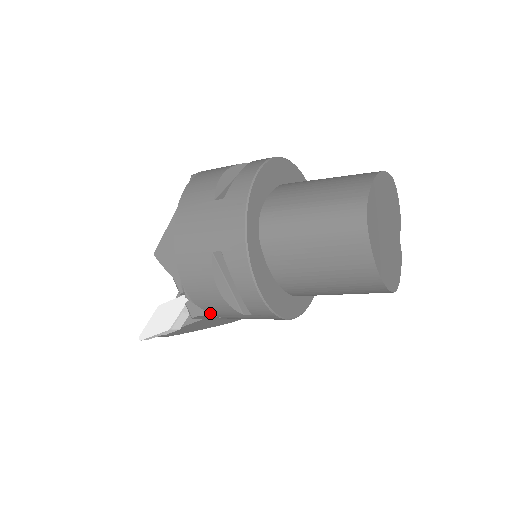
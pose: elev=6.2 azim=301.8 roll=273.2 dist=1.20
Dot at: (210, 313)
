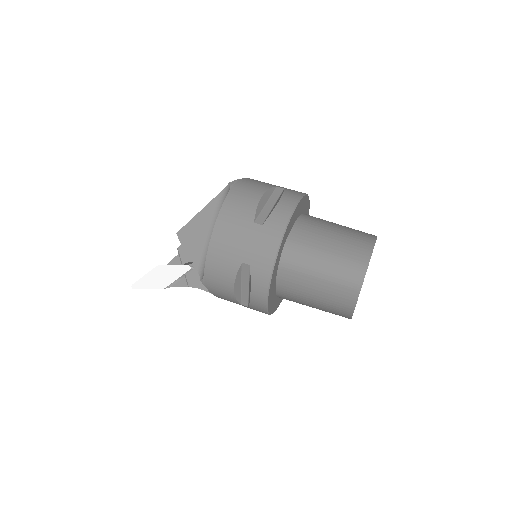
Dot at: (213, 294)
